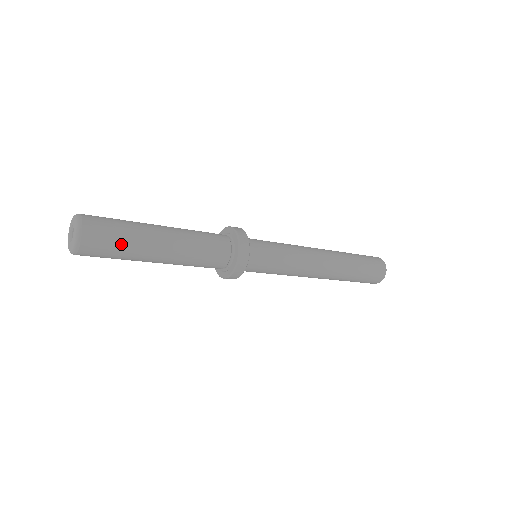
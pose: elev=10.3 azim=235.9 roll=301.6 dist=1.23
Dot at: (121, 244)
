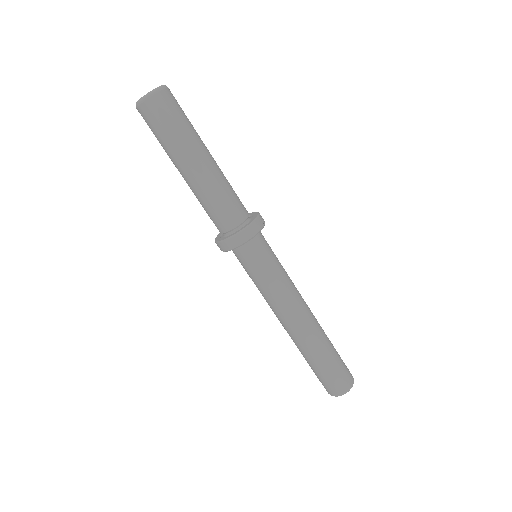
Dot at: (175, 127)
